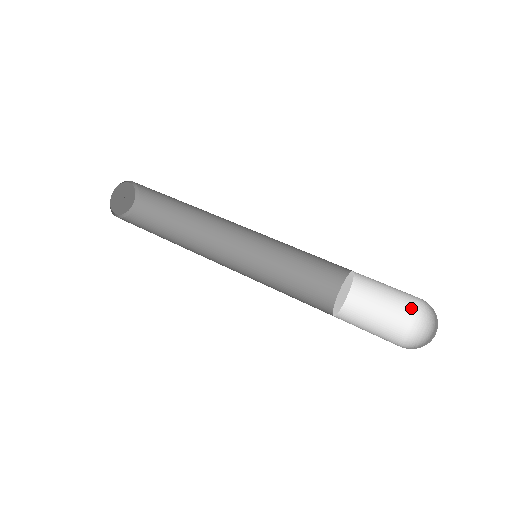
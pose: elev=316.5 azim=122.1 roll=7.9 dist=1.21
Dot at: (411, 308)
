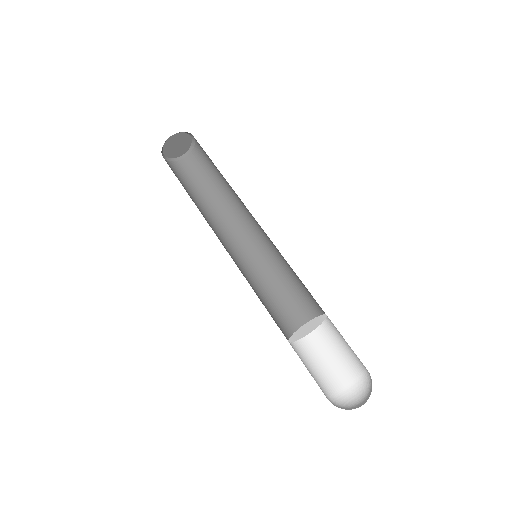
Dot at: (361, 369)
